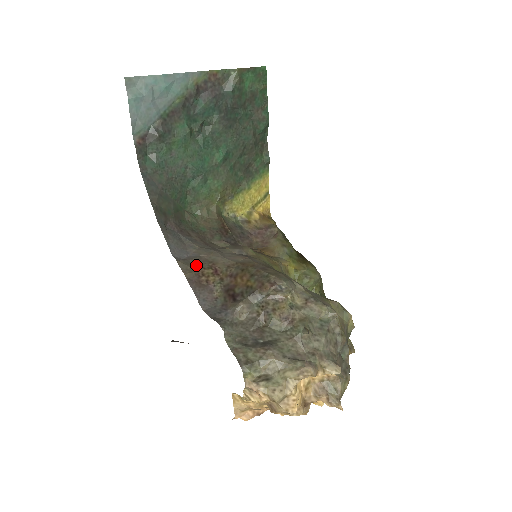
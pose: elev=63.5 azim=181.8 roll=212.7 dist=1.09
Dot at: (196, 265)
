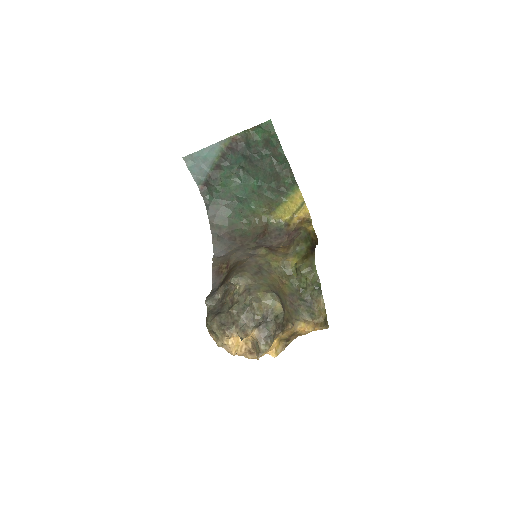
Dot at: (221, 261)
